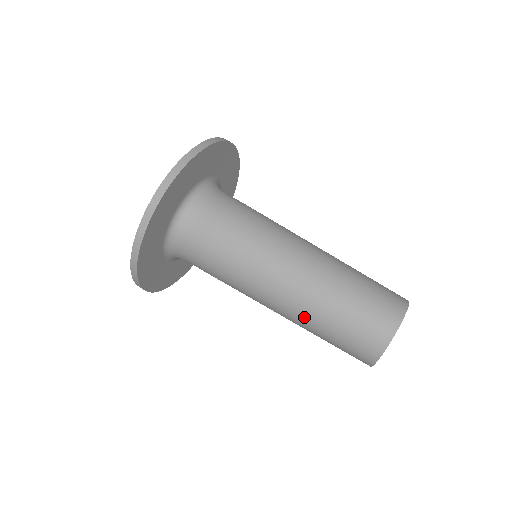
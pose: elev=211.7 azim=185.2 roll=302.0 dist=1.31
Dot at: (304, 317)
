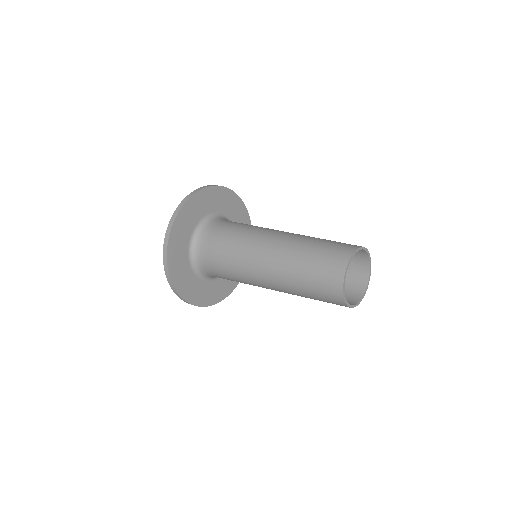
Dot at: (285, 276)
